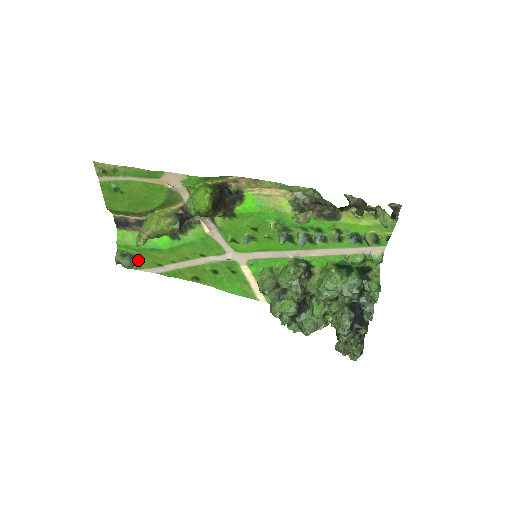
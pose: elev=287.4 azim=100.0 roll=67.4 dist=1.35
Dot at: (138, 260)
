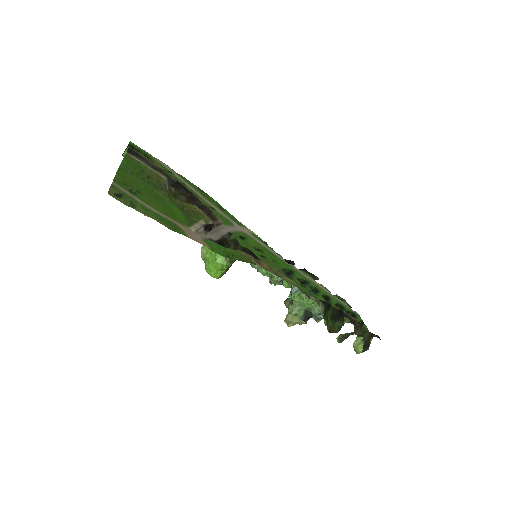
Dot at: occluded
